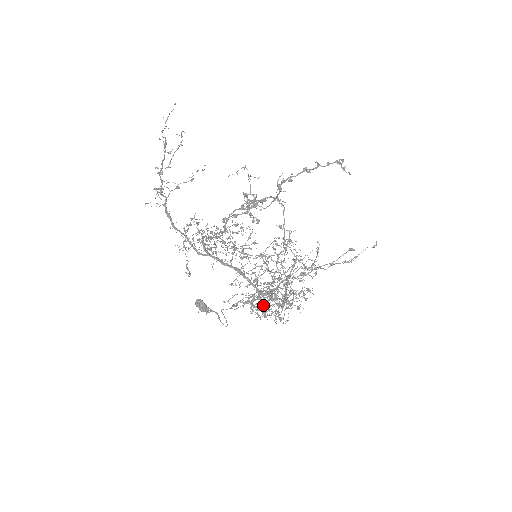
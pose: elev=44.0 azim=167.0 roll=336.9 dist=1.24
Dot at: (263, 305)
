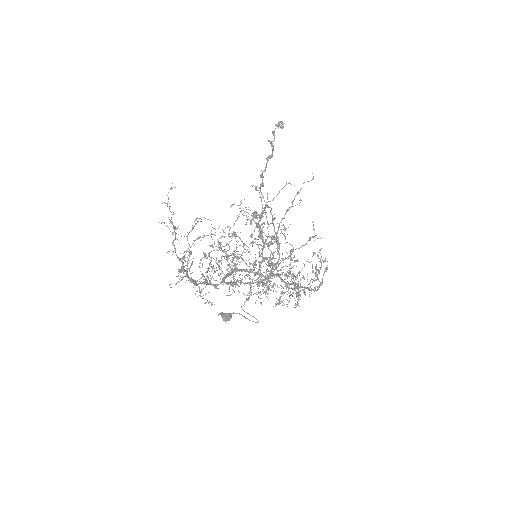
Dot at: (297, 302)
